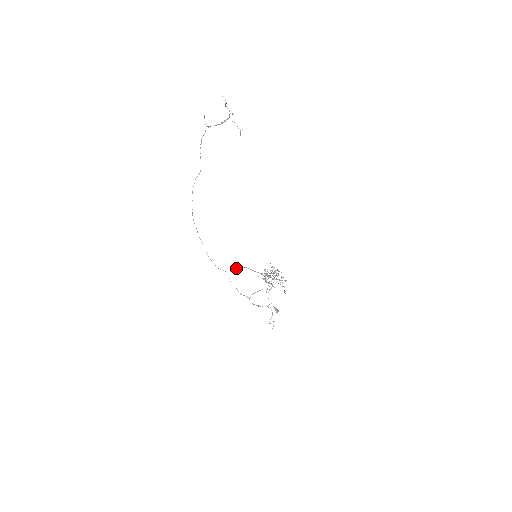
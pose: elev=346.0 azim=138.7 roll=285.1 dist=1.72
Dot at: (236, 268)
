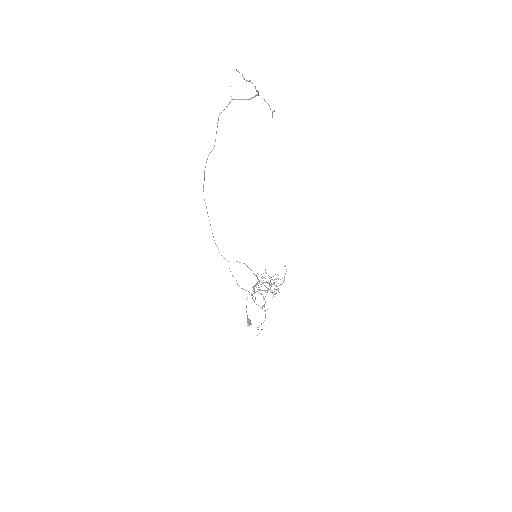
Dot at: occluded
